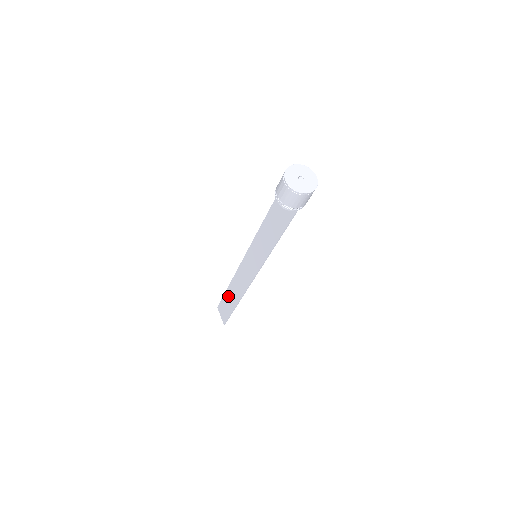
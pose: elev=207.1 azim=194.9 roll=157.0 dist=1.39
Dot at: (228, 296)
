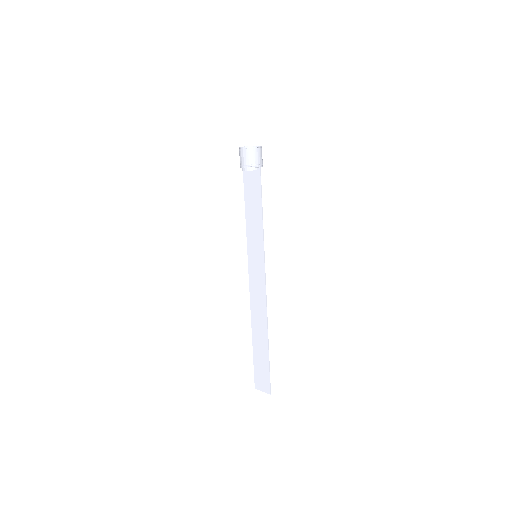
Dot at: (257, 348)
